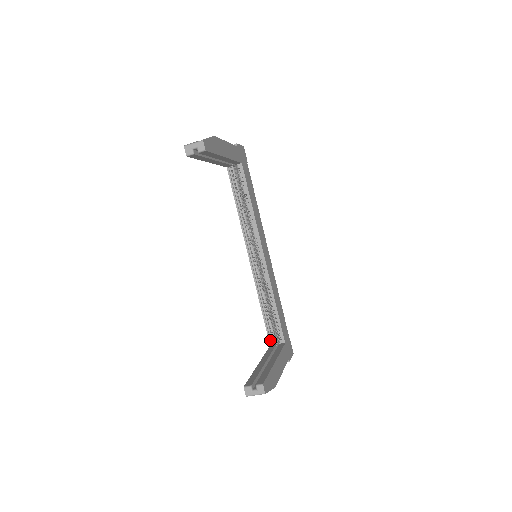
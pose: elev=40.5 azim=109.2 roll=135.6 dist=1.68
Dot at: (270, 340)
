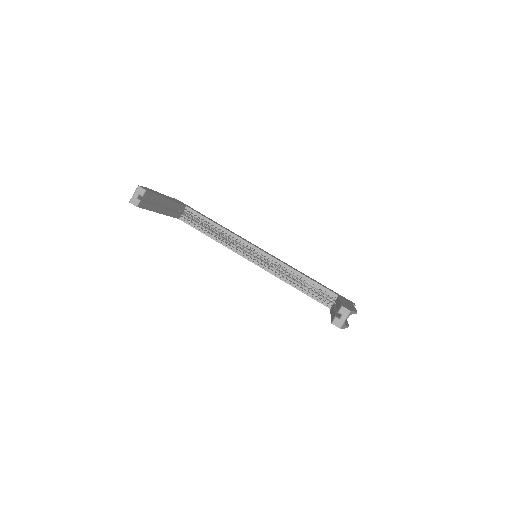
Dot at: (326, 305)
